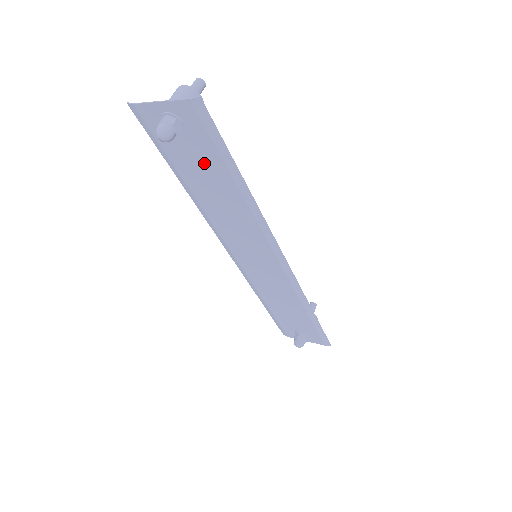
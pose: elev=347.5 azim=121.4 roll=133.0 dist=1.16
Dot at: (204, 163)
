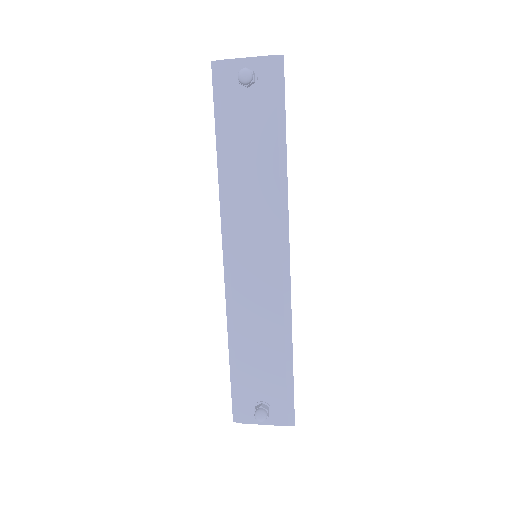
Dot at: (256, 123)
